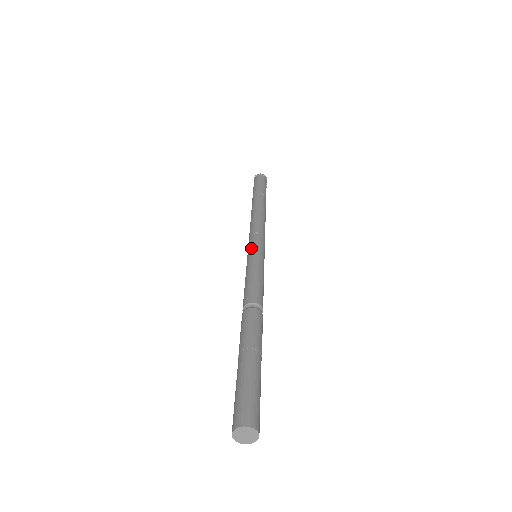
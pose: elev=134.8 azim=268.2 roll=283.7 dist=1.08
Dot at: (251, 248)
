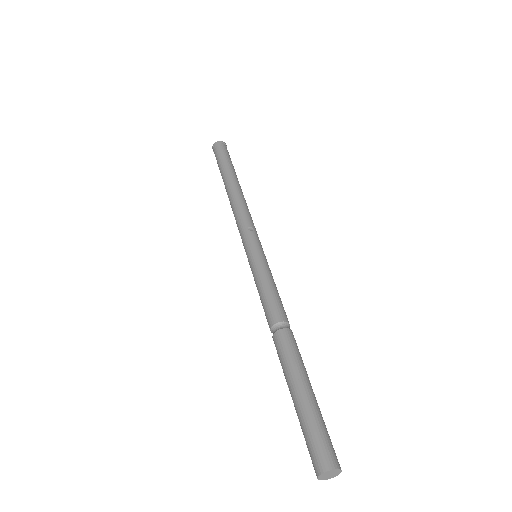
Dot at: (252, 248)
